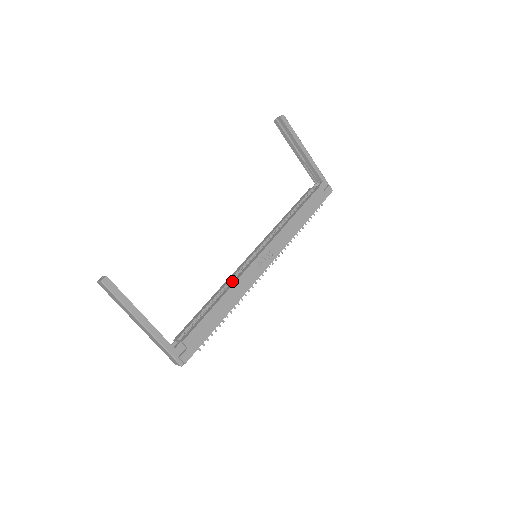
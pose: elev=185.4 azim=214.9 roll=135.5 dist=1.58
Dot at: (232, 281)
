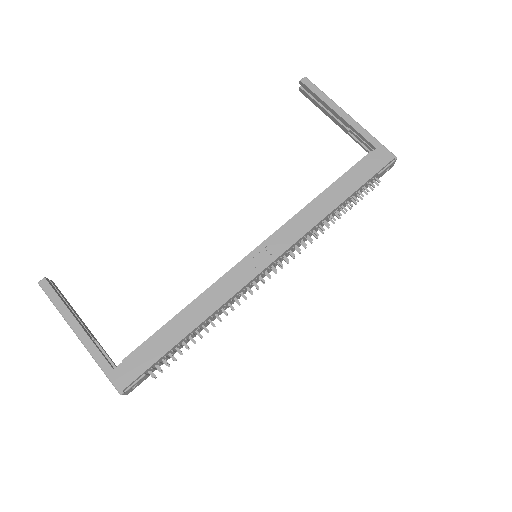
Dot at: occluded
